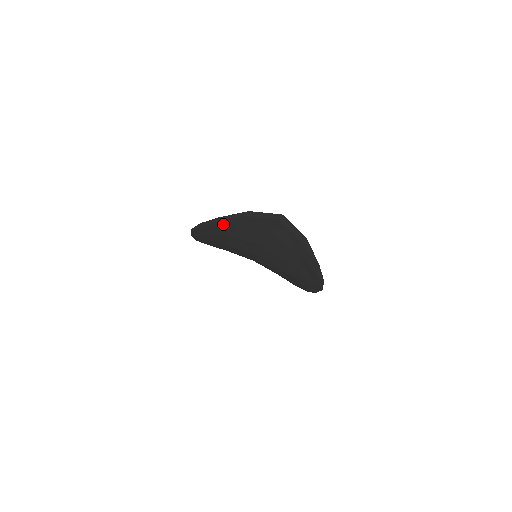
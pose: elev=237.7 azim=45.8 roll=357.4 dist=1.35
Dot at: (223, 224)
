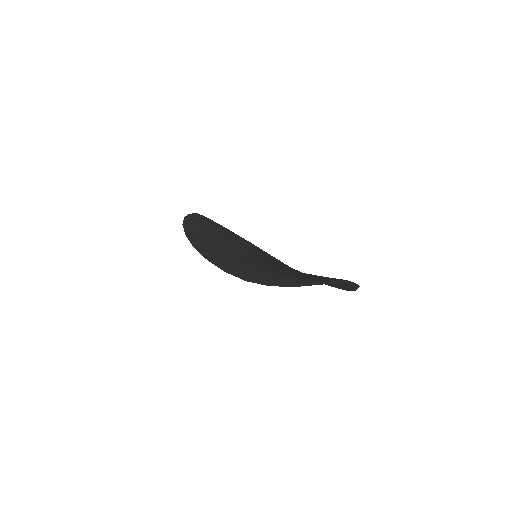
Dot at: occluded
